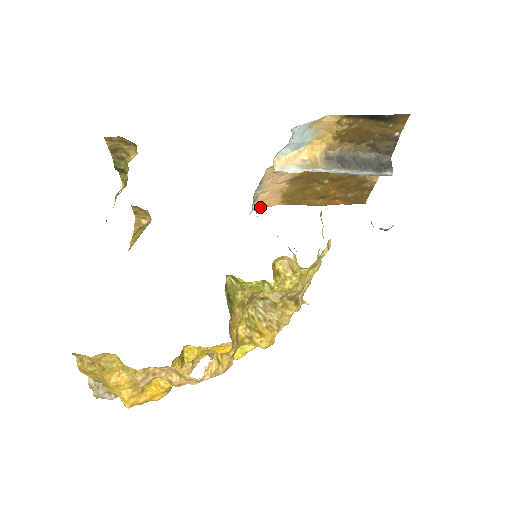
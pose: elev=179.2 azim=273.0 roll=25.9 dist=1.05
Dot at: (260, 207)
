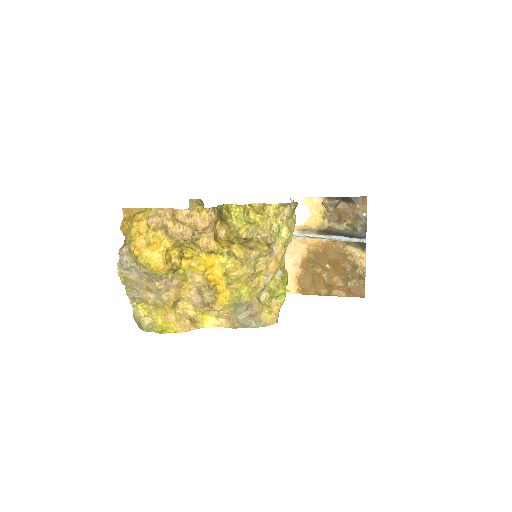
Dot at: occluded
